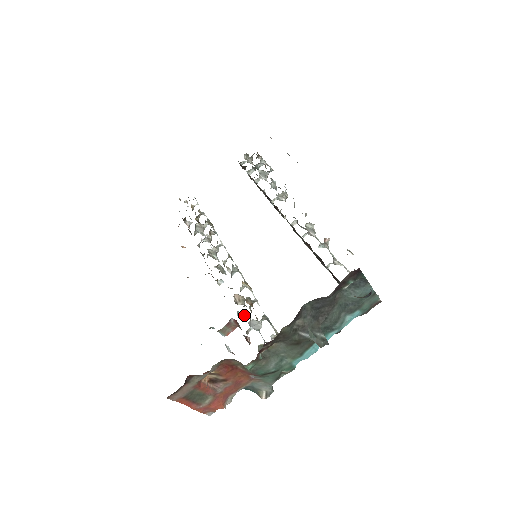
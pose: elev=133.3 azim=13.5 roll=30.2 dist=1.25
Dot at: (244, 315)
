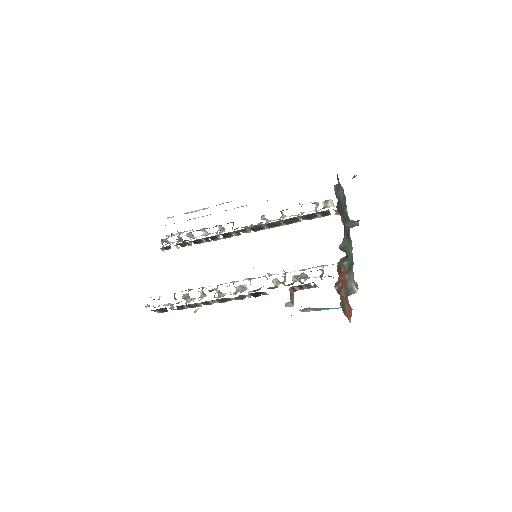
Dot at: (292, 280)
